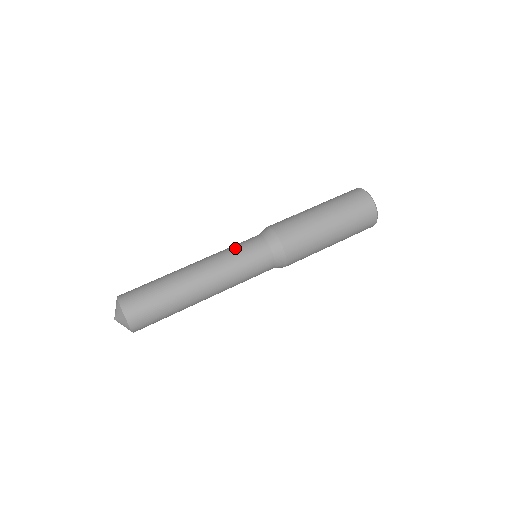
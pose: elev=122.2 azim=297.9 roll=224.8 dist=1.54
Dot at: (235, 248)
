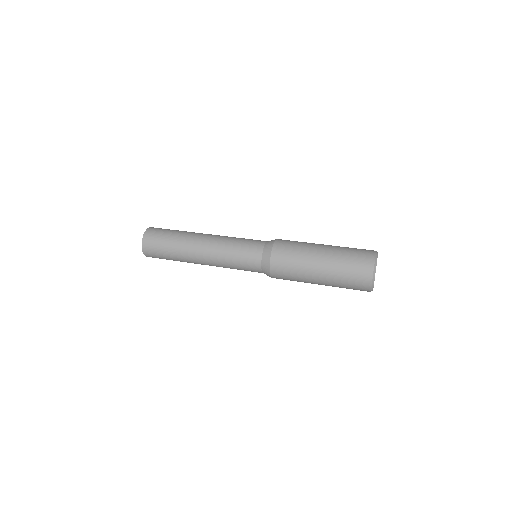
Dot at: (242, 238)
